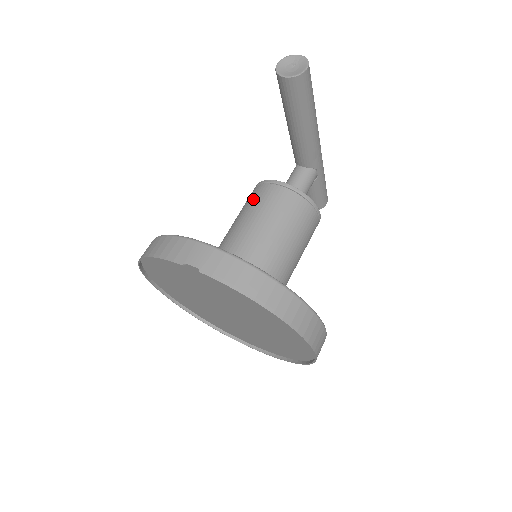
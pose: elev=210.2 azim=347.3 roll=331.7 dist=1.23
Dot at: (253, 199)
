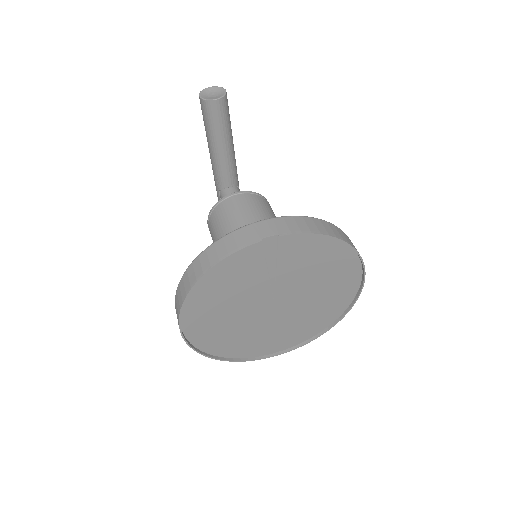
Dot at: (225, 214)
